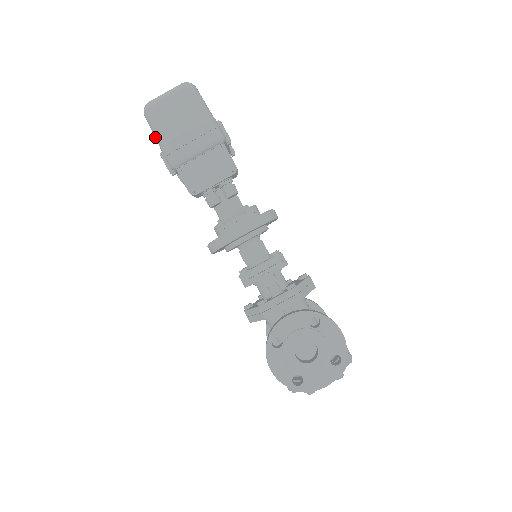
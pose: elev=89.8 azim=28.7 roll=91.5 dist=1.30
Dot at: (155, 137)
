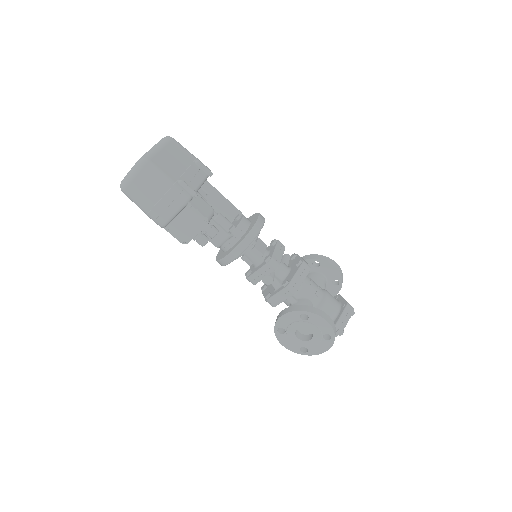
Dot at: occluded
